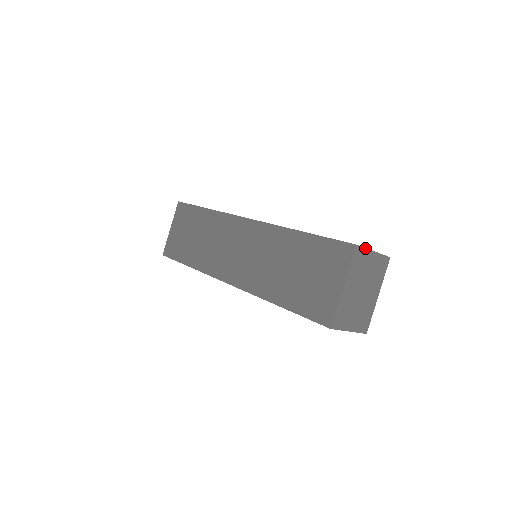
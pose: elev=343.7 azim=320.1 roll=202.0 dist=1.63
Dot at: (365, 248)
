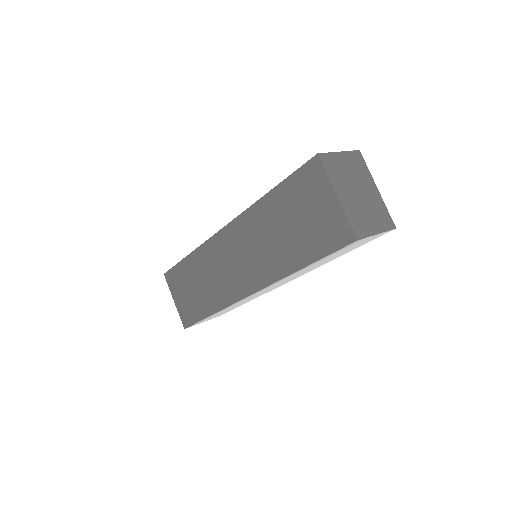
Dot at: (328, 153)
